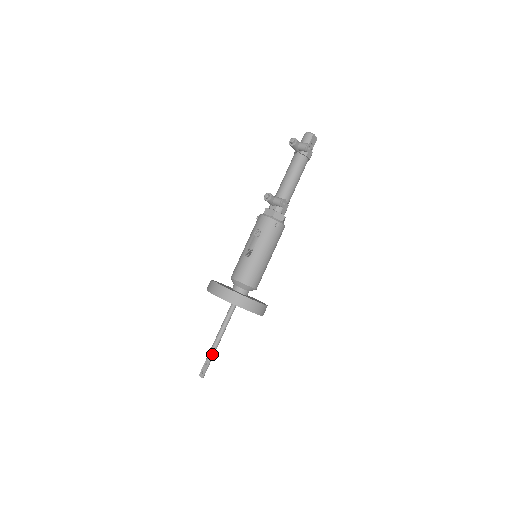
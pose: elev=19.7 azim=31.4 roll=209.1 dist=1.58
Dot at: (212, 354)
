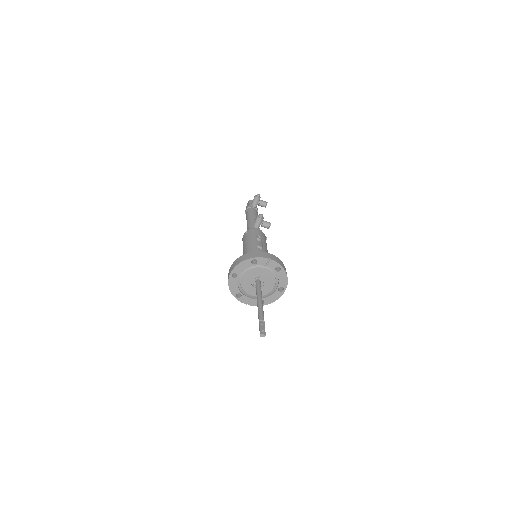
Dot at: occluded
